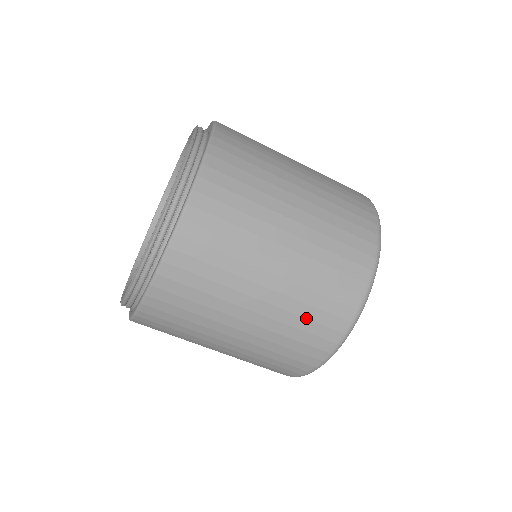
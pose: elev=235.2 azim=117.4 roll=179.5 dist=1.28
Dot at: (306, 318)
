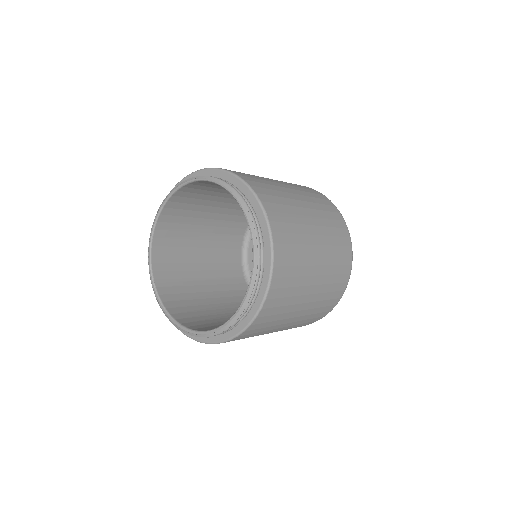
Dot at: (309, 319)
